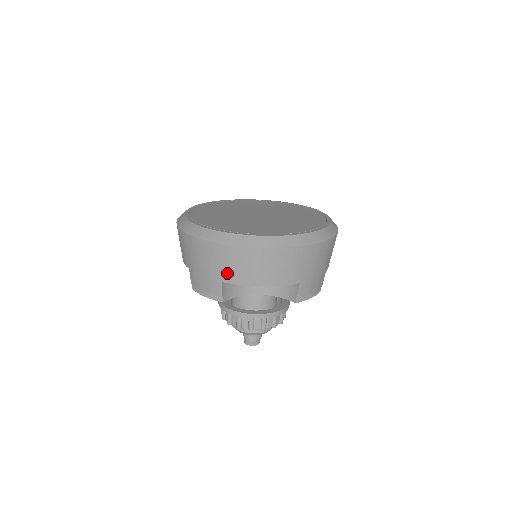
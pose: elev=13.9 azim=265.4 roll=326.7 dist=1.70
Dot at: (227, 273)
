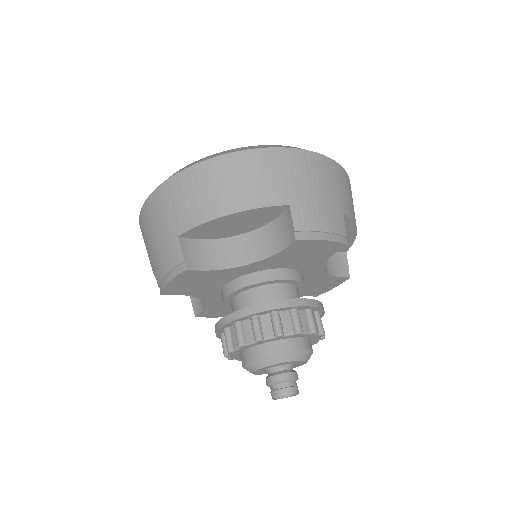
Dot at: (181, 217)
